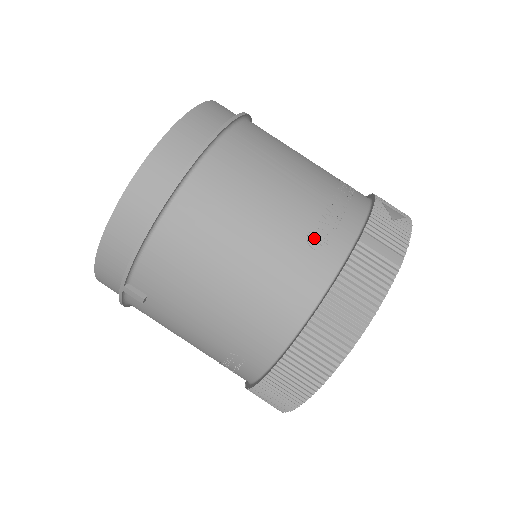
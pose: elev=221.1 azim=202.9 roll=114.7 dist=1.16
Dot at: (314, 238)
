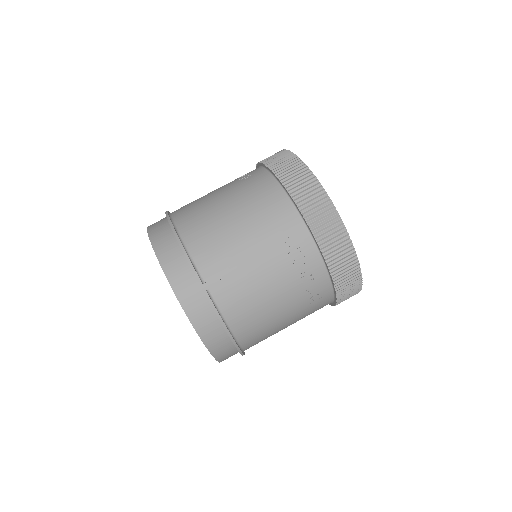
Dot at: (243, 178)
